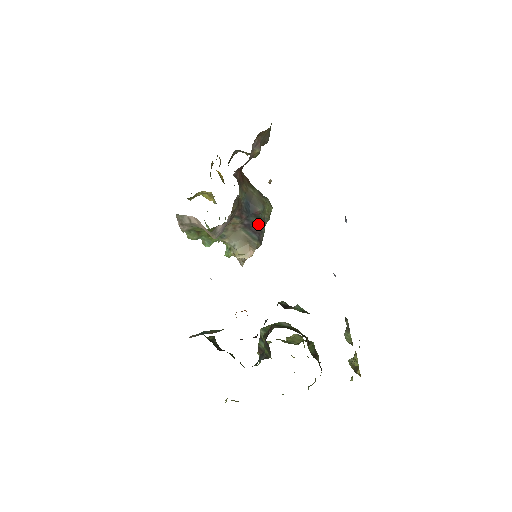
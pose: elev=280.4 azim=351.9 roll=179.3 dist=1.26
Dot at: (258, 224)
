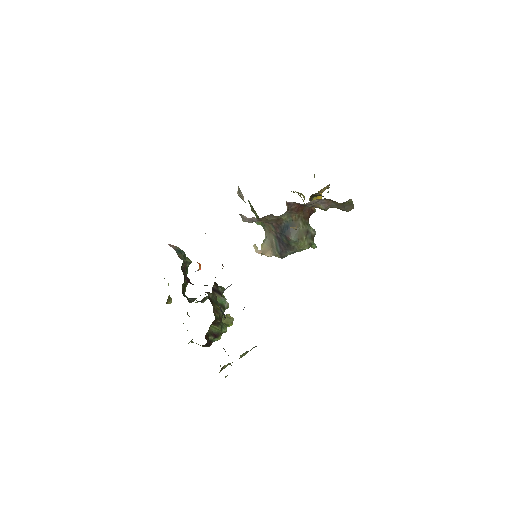
Dot at: (286, 245)
